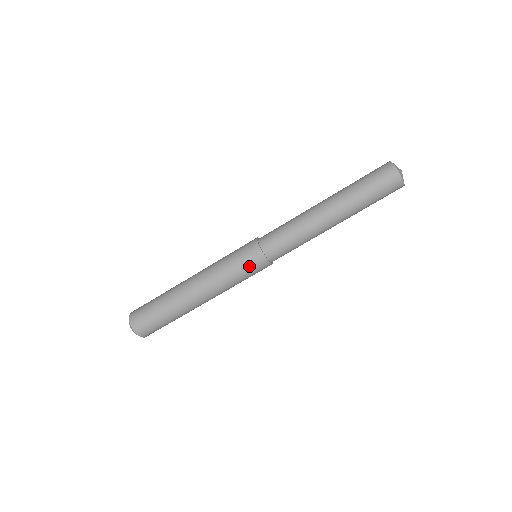
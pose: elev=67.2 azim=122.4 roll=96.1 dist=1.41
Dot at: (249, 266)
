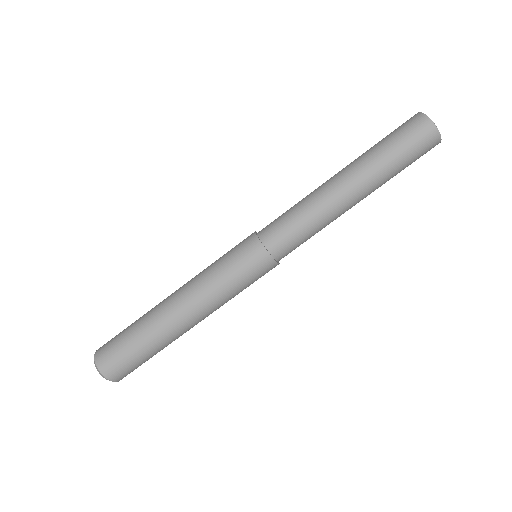
Dot at: (241, 259)
